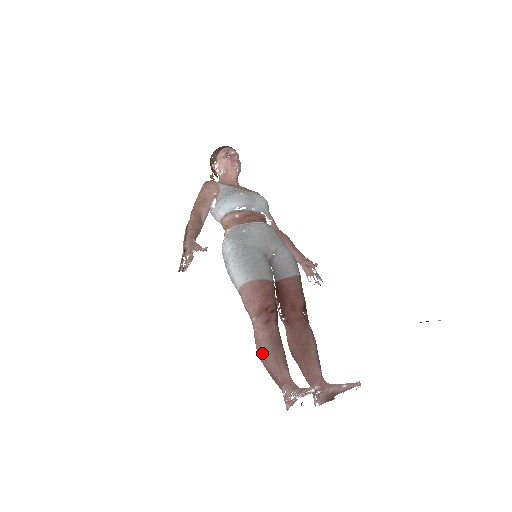
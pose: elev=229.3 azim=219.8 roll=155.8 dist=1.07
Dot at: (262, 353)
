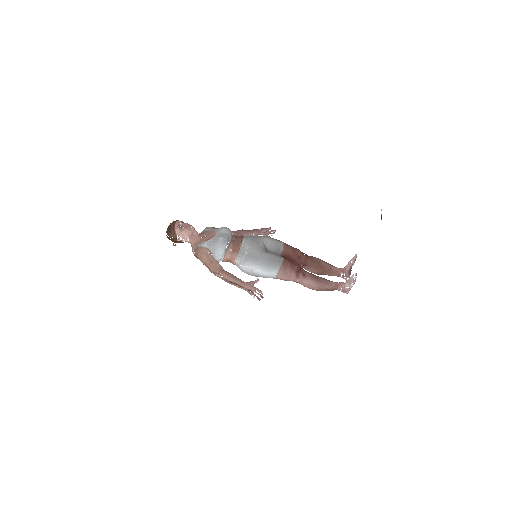
Dot at: (317, 288)
